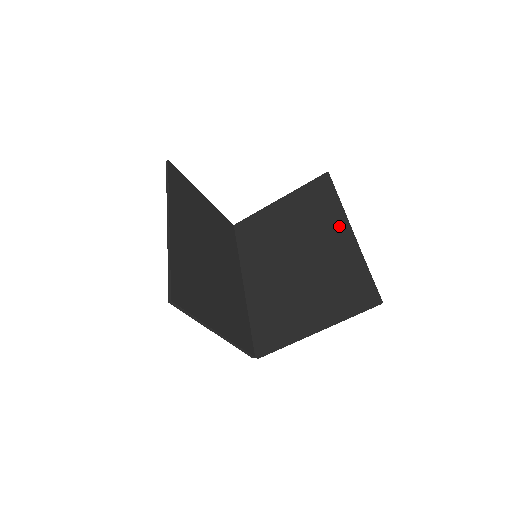
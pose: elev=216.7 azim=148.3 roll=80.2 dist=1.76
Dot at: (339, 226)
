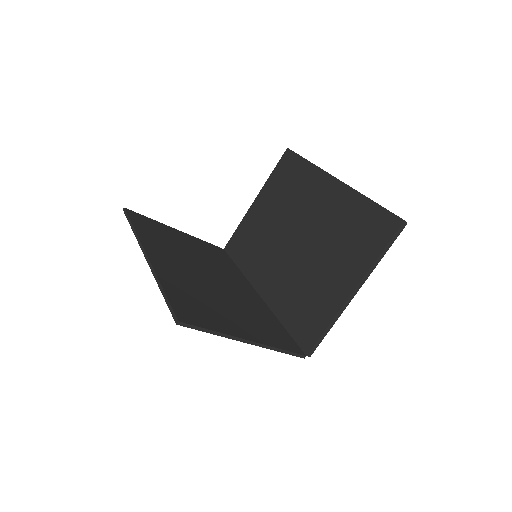
Dot at: (323, 184)
